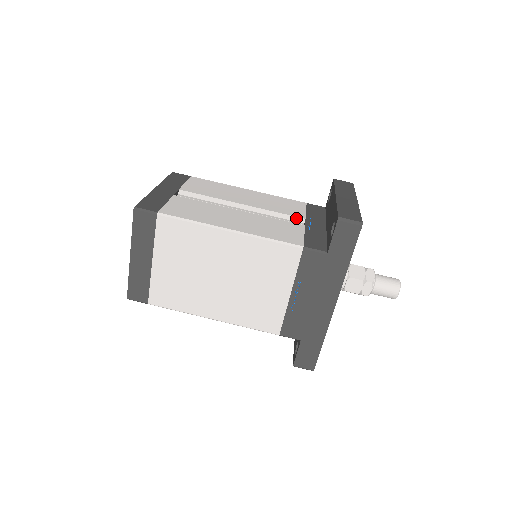
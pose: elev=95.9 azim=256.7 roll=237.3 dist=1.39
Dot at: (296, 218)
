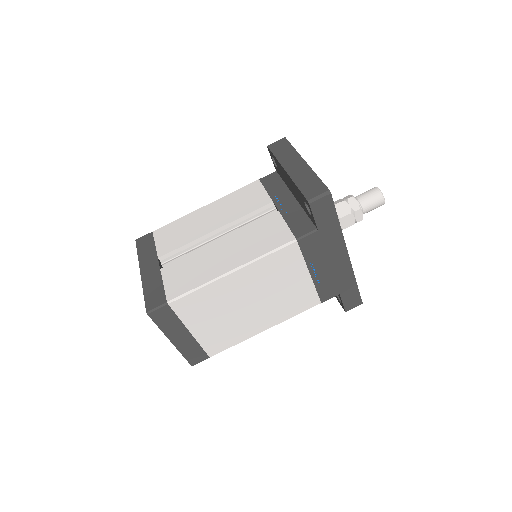
Dot at: (265, 207)
